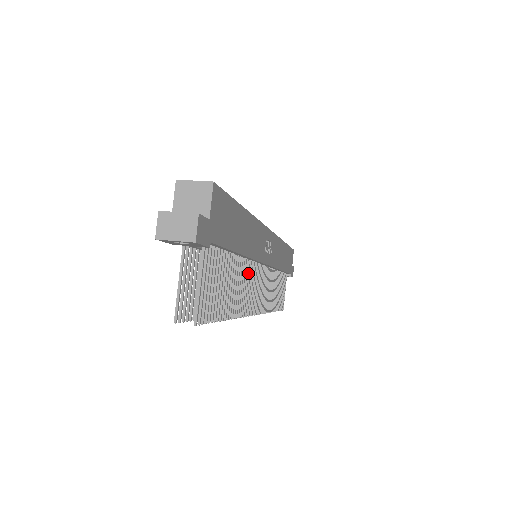
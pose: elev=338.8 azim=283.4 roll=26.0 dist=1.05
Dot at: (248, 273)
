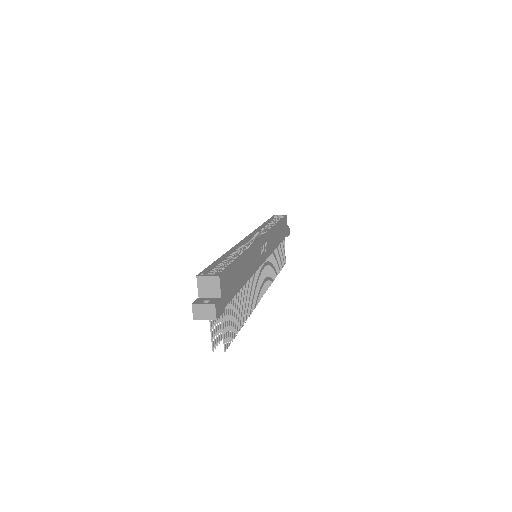
Dot at: (252, 281)
